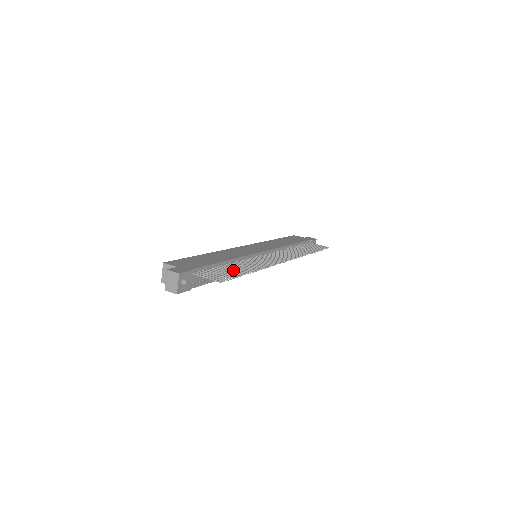
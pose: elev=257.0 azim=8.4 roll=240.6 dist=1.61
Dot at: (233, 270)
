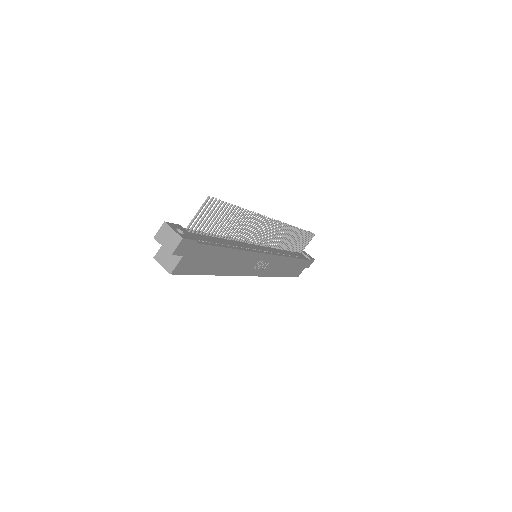
Dot at: (224, 219)
